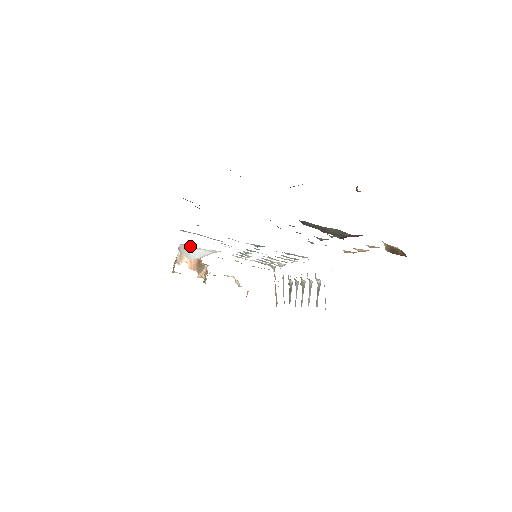
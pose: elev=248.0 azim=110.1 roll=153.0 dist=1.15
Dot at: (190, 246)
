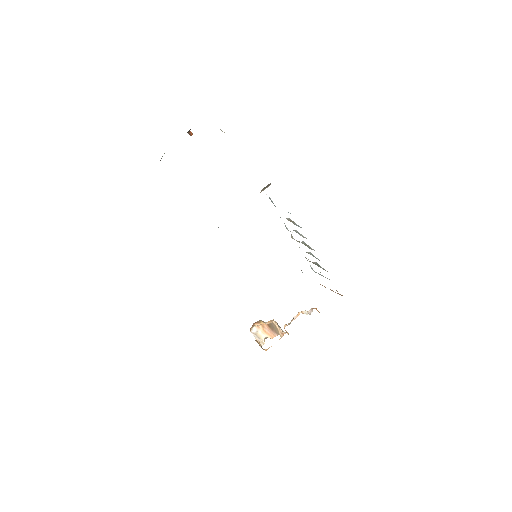
Dot at: occluded
